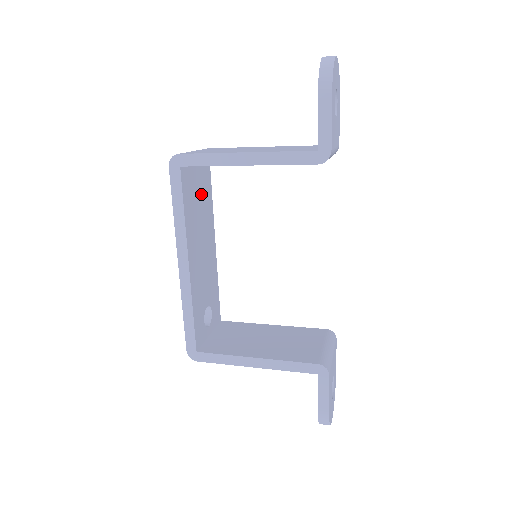
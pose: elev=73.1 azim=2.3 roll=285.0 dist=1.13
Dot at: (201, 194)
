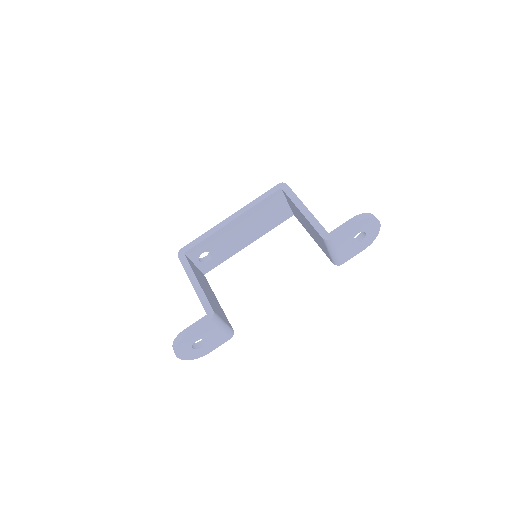
Dot at: (273, 215)
